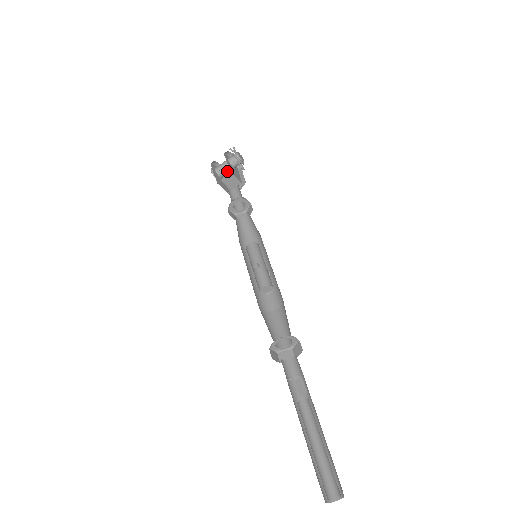
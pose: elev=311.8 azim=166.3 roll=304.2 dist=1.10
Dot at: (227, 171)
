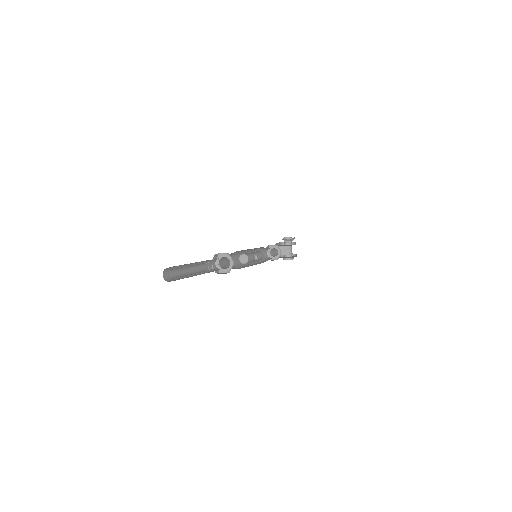
Dot at: occluded
